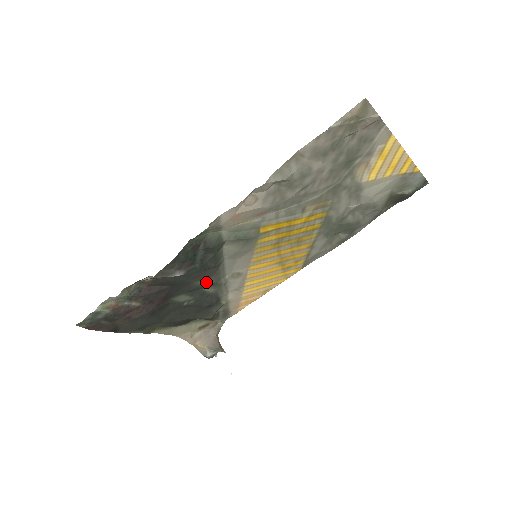
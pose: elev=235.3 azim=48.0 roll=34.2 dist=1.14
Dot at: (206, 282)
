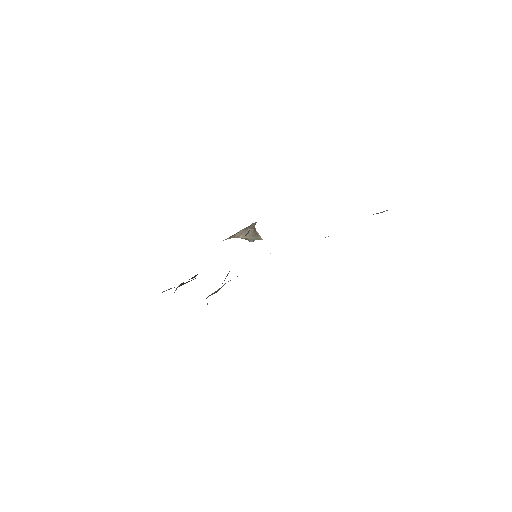
Dot at: occluded
